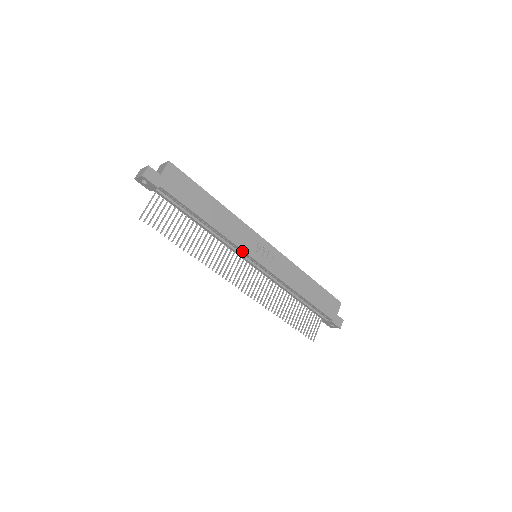
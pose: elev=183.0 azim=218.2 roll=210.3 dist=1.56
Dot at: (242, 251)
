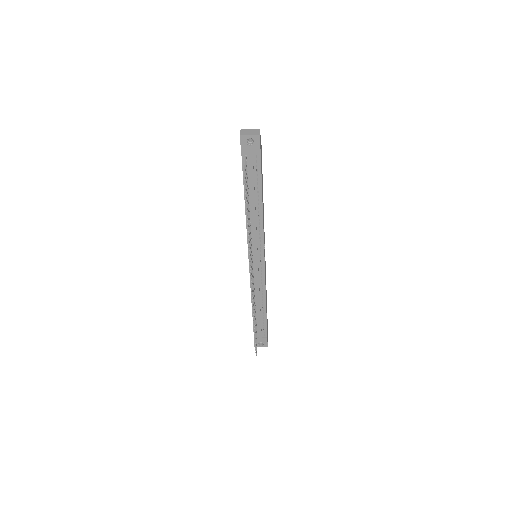
Dot at: (262, 245)
